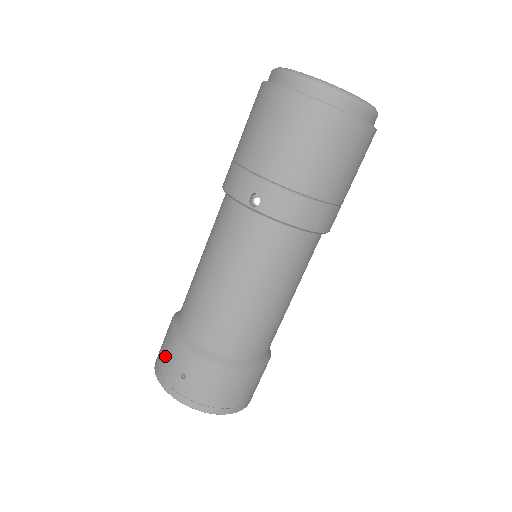
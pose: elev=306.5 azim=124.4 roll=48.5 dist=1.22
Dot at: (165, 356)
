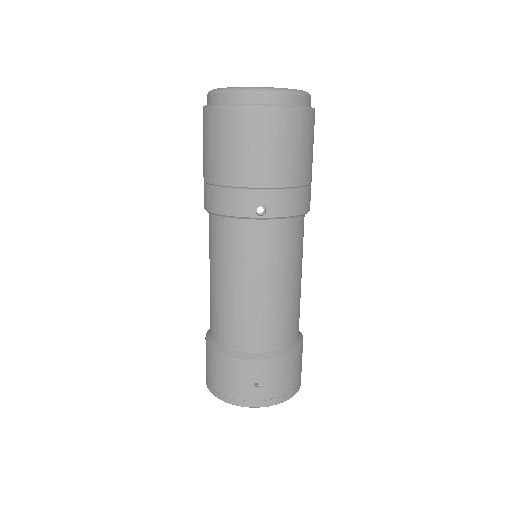
Dot at: (228, 380)
